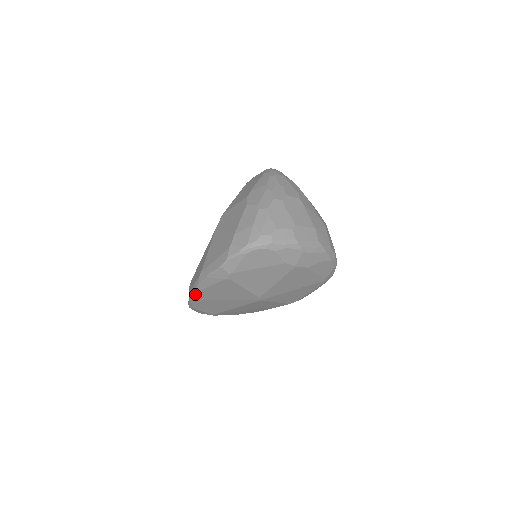
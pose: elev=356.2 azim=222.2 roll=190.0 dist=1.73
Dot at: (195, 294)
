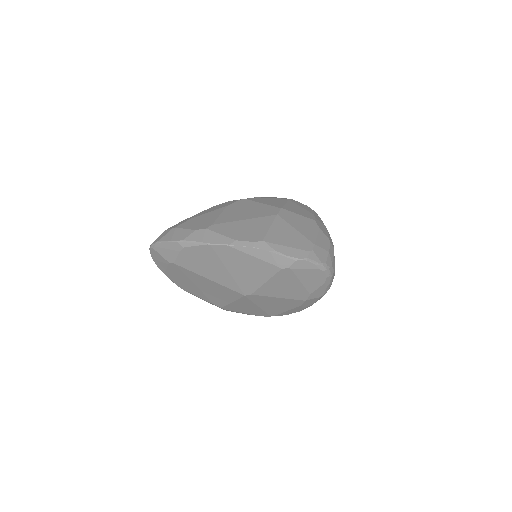
Dot at: (227, 247)
